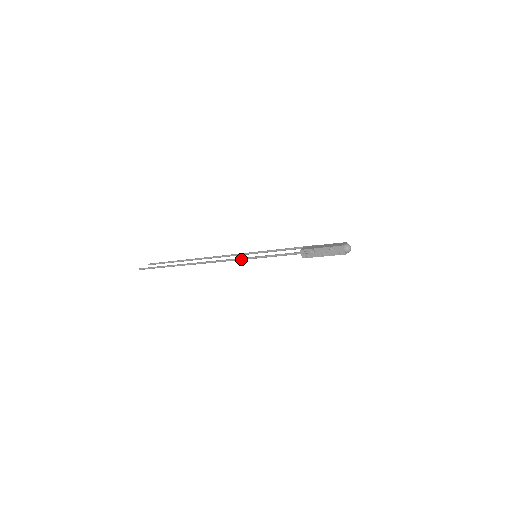
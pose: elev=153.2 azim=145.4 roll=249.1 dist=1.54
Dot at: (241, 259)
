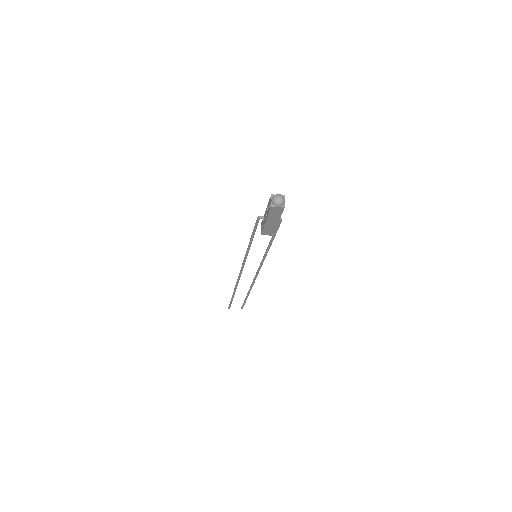
Dot at: (244, 259)
